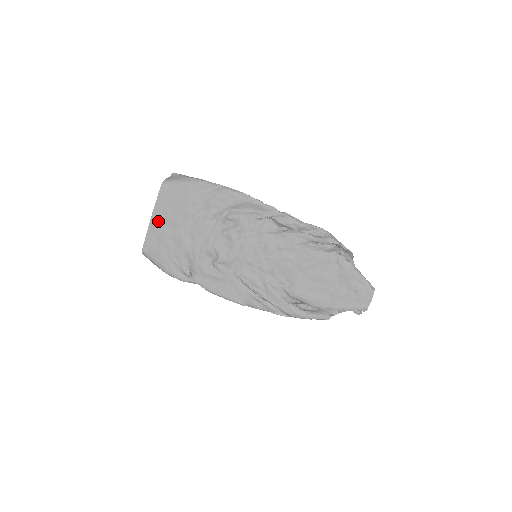
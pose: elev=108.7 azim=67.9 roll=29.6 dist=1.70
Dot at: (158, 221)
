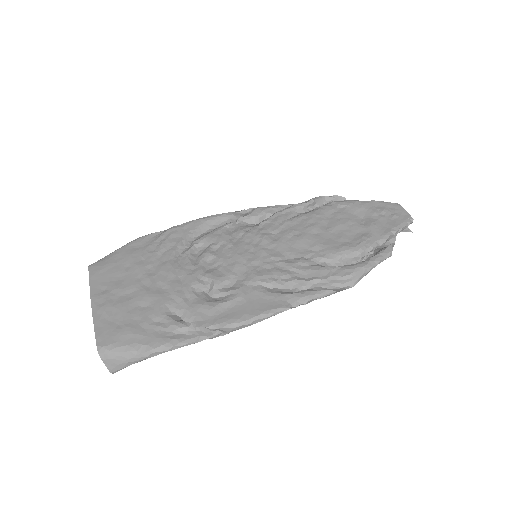
Dot at: (104, 300)
